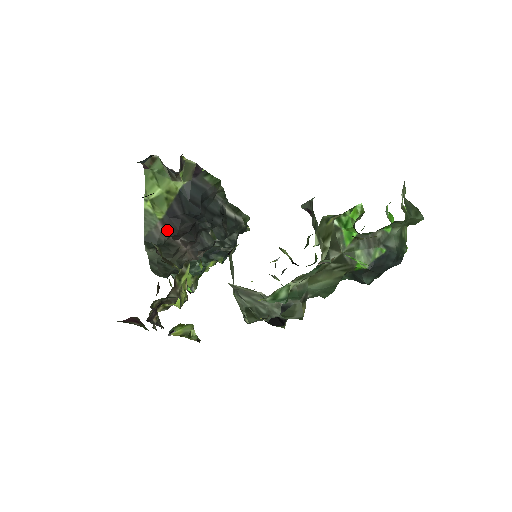
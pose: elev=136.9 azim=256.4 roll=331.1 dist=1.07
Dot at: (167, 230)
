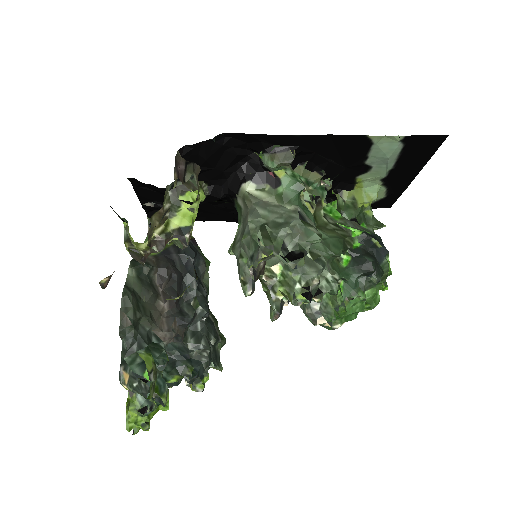
Dot at: (157, 262)
